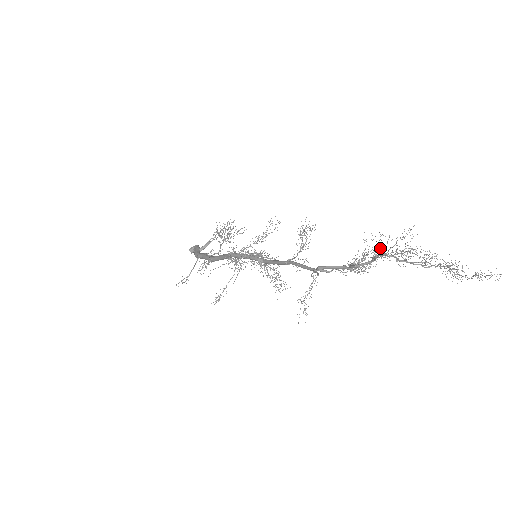
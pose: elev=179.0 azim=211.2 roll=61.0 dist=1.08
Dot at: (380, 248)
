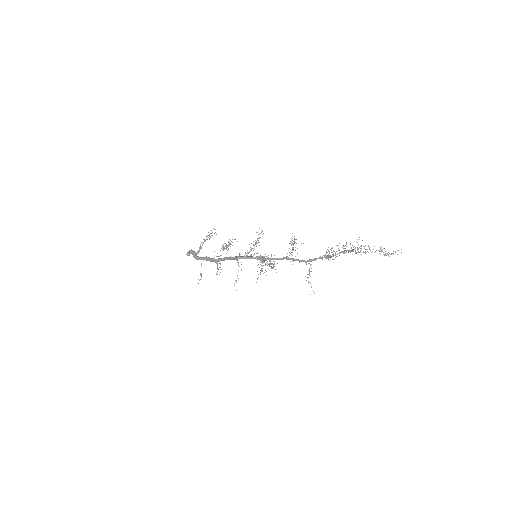
Dot at: occluded
